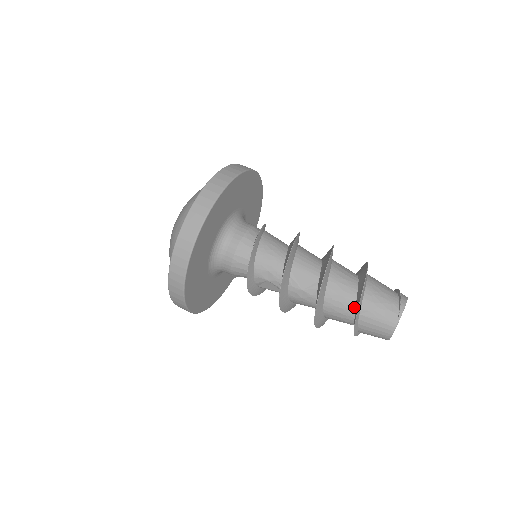
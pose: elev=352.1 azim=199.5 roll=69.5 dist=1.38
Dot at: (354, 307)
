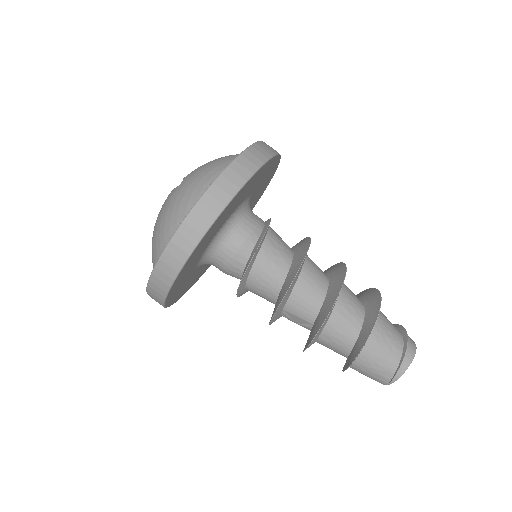
Dot at: (346, 356)
